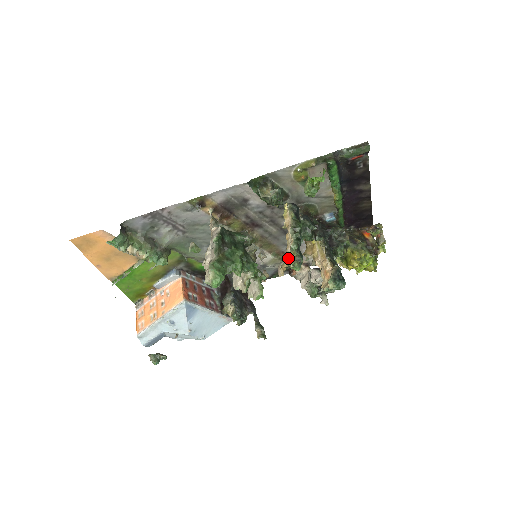
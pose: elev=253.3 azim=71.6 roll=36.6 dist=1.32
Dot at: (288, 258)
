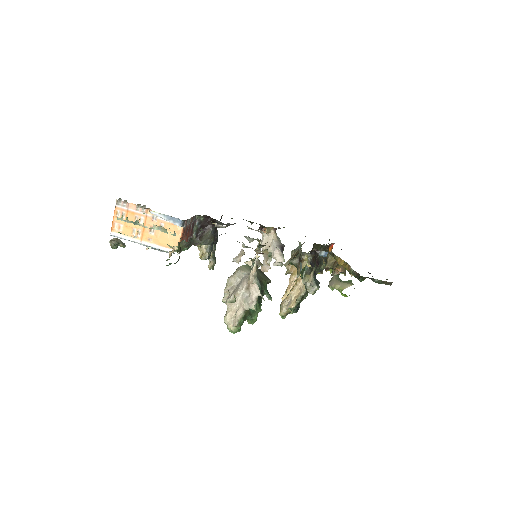
Dot at: (283, 310)
